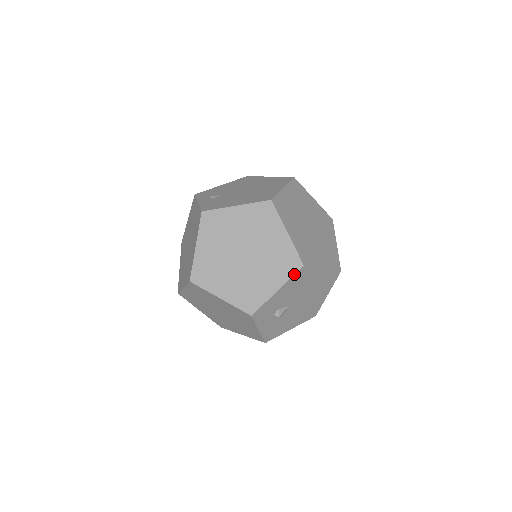
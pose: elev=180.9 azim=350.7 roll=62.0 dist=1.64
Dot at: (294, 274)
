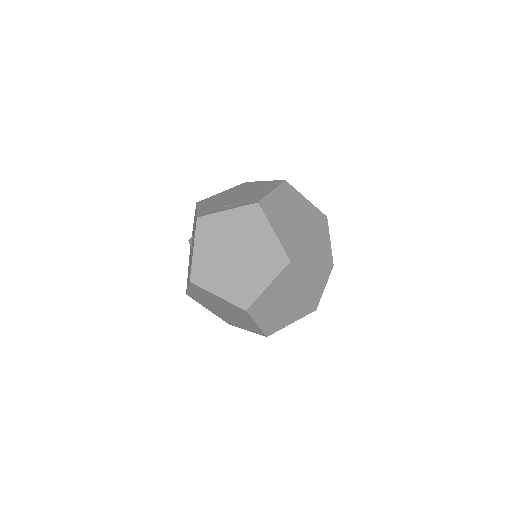
Dot at: occluded
